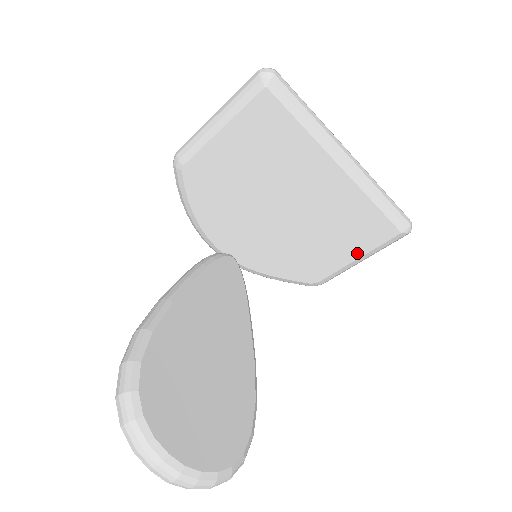
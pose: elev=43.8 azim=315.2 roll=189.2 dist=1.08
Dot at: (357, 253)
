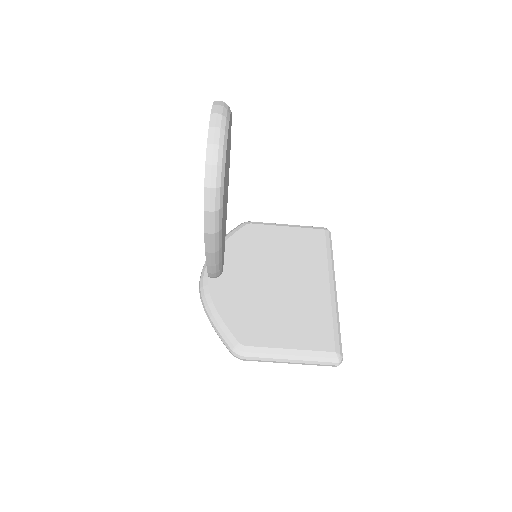
Dot at: (294, 344)
